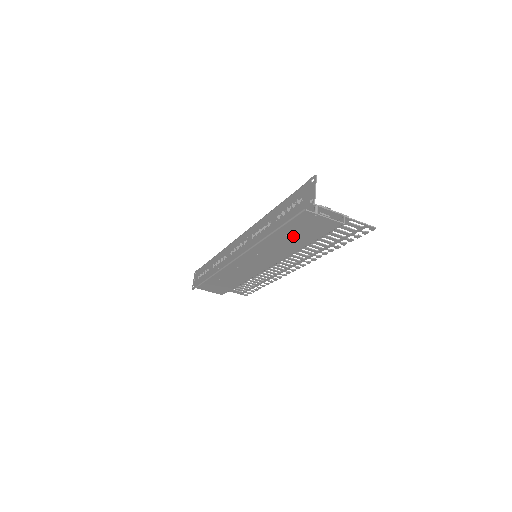
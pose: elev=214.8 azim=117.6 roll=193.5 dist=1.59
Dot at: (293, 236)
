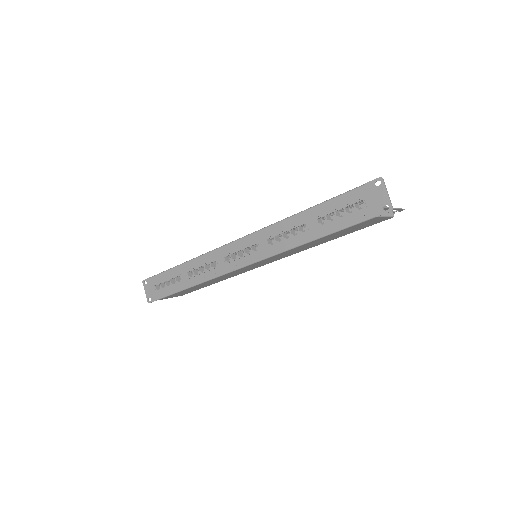
Dot at: (332, 237)
